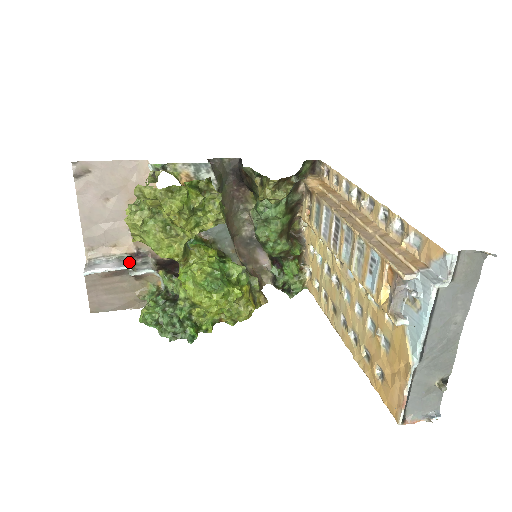
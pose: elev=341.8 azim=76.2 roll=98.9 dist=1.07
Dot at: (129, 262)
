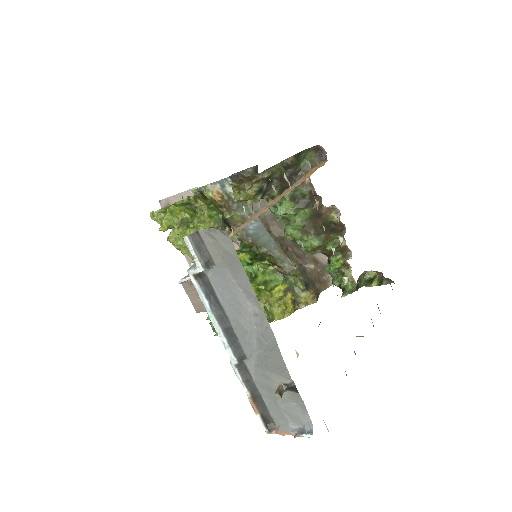
Dot at: occluded
